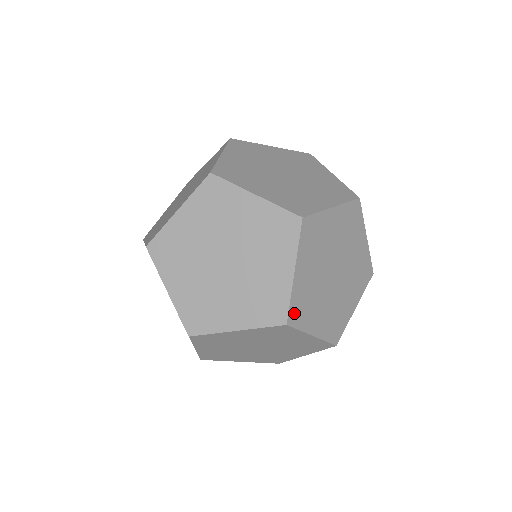
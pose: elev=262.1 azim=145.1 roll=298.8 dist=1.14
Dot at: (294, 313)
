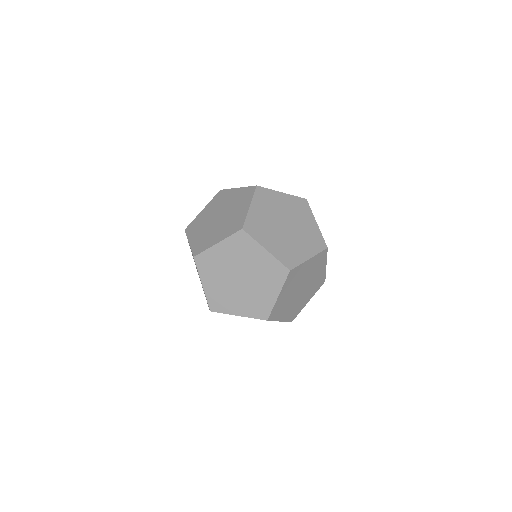
Dot at: (288, 263)
